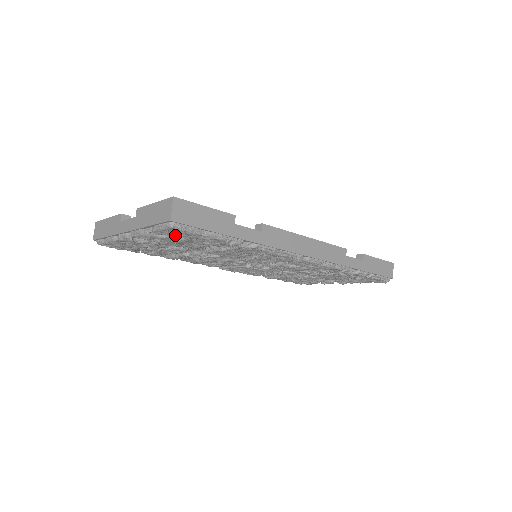
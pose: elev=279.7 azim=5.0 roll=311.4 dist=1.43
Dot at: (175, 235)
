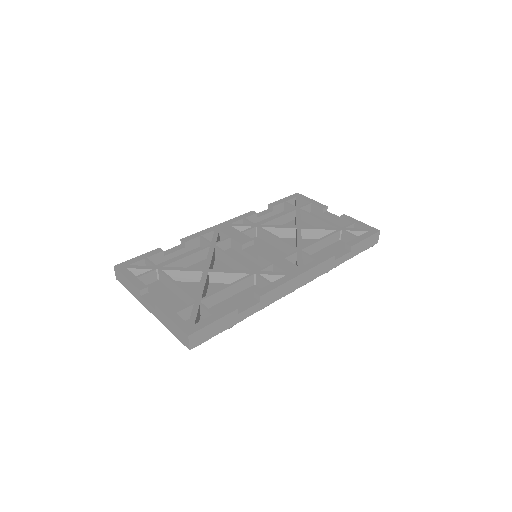
Dot at: occluded
